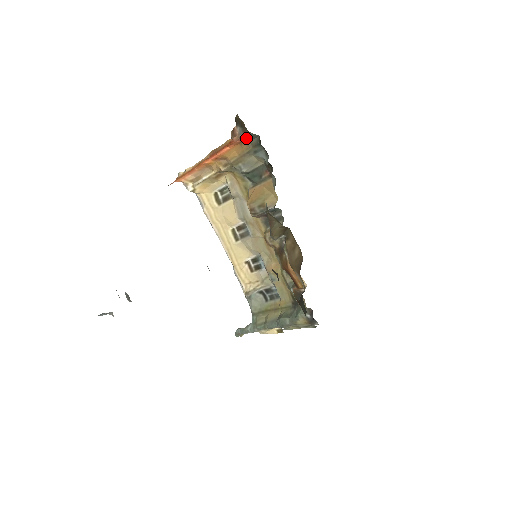
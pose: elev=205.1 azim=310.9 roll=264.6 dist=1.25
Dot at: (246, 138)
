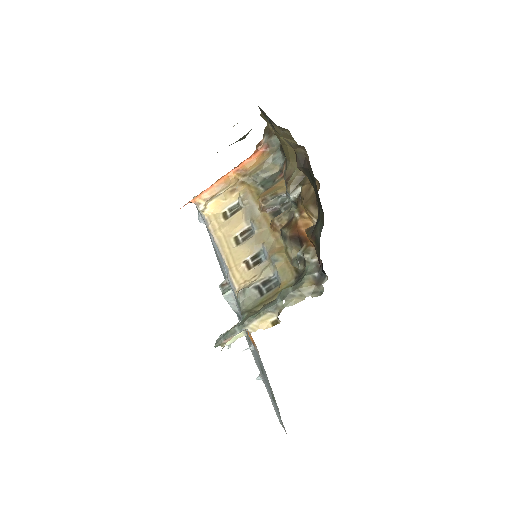
Dot at: (269, 147)
